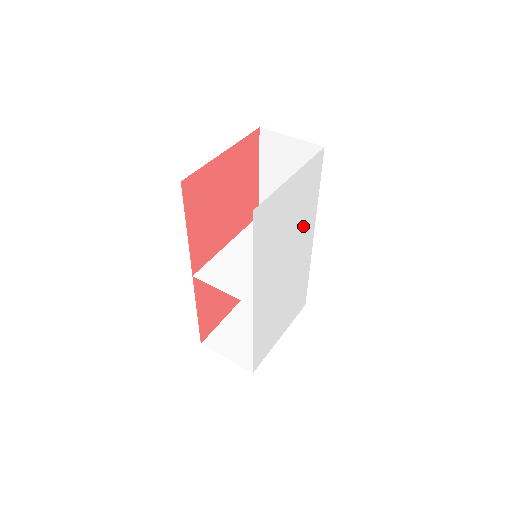
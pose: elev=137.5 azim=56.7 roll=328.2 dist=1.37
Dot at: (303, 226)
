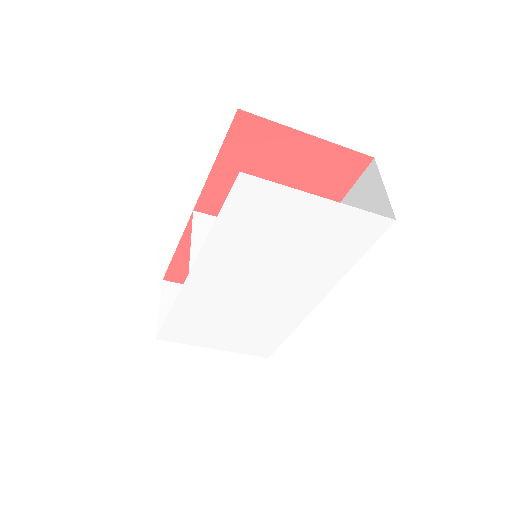
Dot at: (311, 272)
